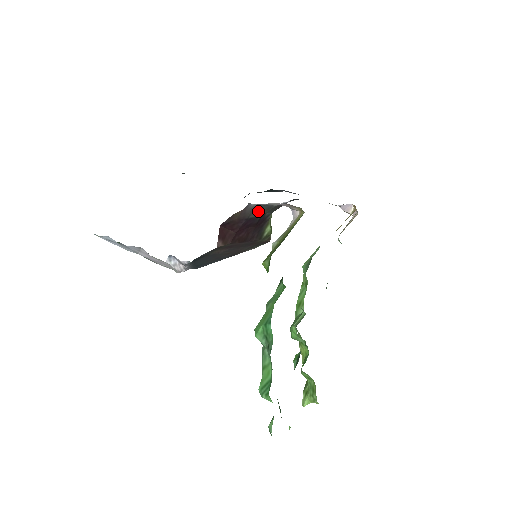
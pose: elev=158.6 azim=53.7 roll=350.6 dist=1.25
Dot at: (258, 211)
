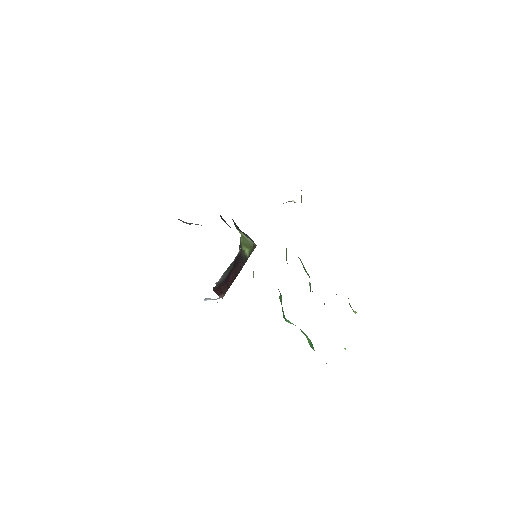
Dot at: (227, 271)
